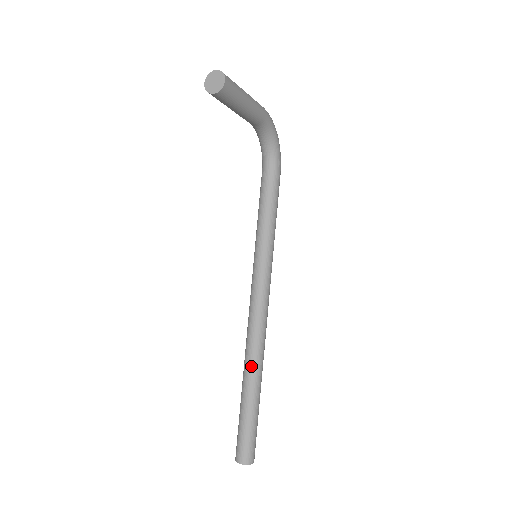
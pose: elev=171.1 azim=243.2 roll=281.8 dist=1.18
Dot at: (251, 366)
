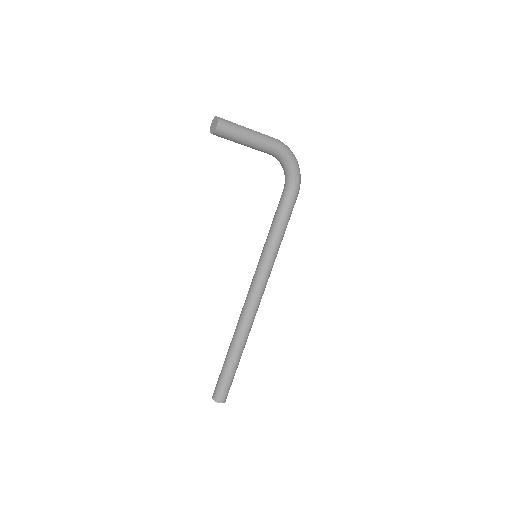
Dot at: (235, 335)
